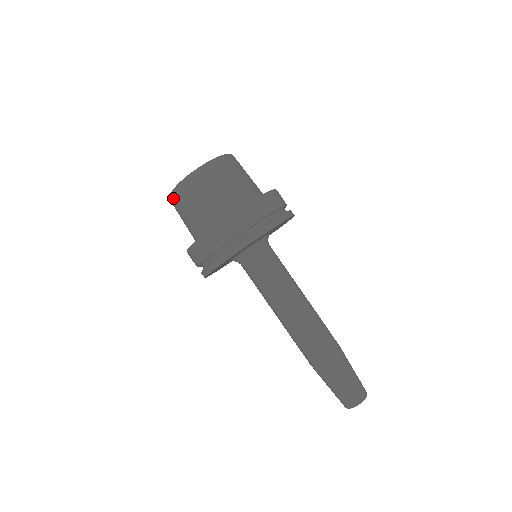
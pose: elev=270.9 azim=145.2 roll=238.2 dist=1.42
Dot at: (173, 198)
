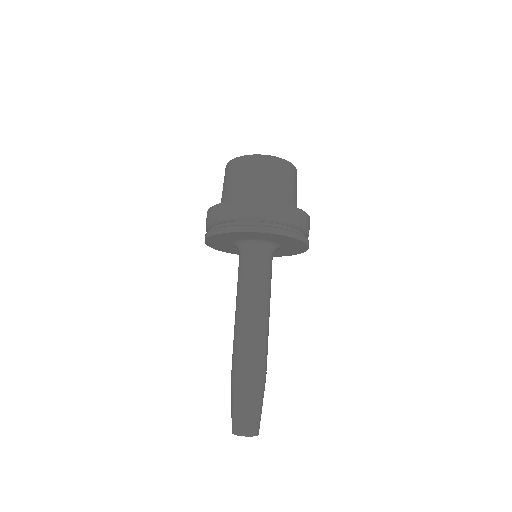
Dot at: (254, 159)
